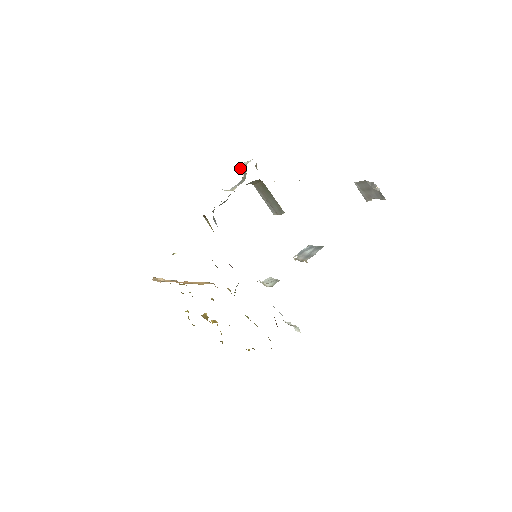
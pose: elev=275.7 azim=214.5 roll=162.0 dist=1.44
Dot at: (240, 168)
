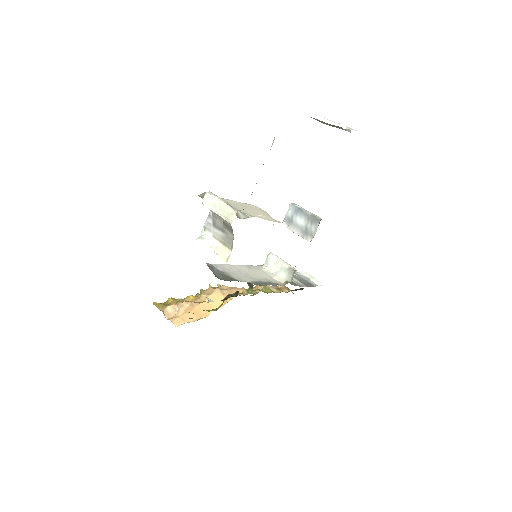
Dot at: occluded
